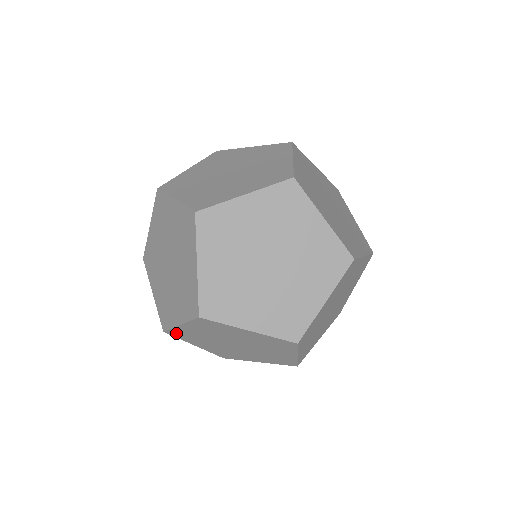
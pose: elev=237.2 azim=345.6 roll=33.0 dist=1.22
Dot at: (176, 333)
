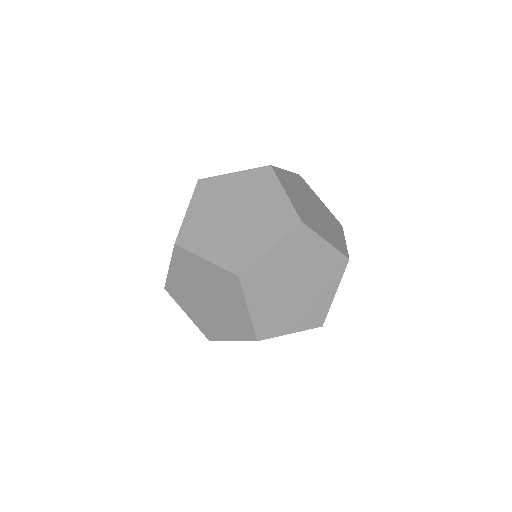
Dot at: occluded
